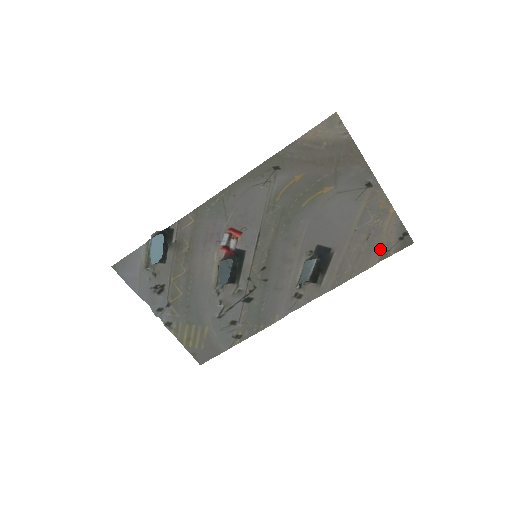
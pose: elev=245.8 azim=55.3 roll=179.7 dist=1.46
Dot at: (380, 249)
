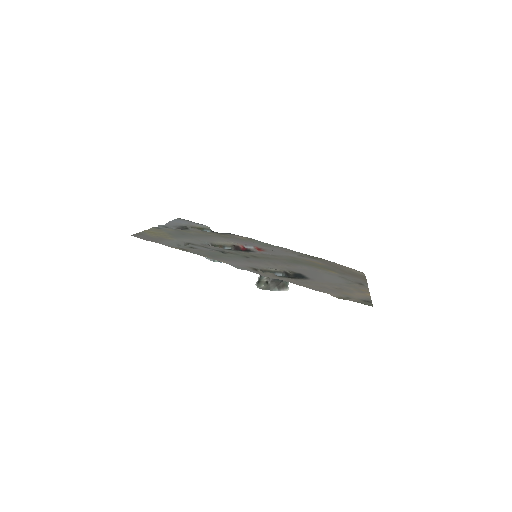
Dot at: (343, 295)
